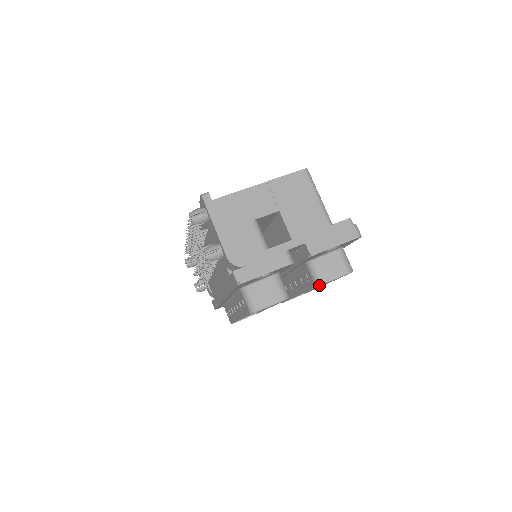
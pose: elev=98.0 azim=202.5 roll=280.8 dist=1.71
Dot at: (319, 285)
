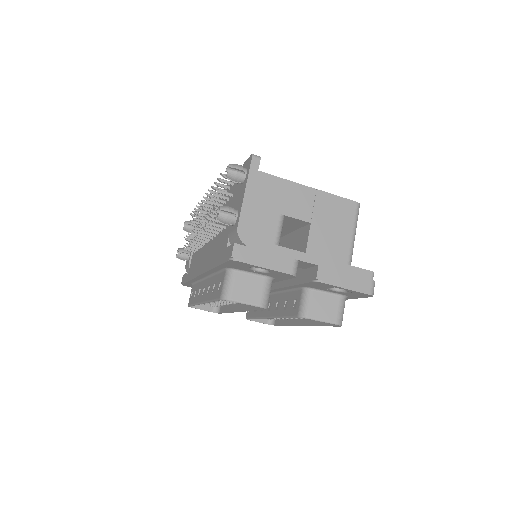
Dot at: (302, 316)
